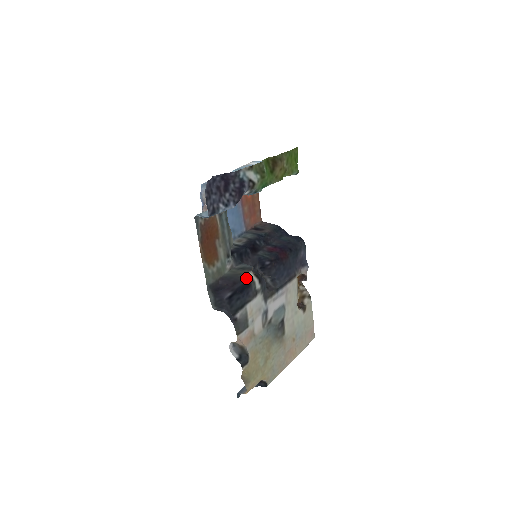
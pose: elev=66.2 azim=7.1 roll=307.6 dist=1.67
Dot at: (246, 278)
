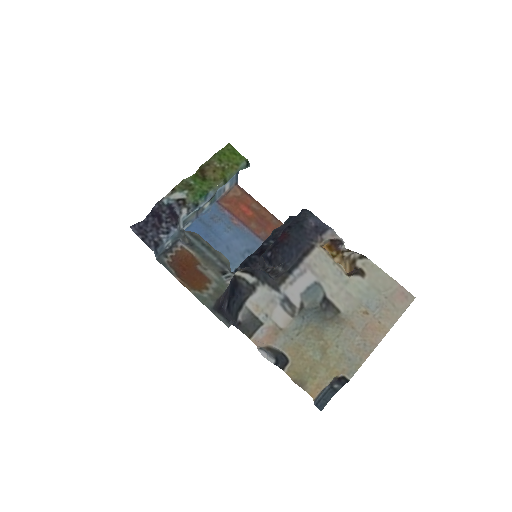
Dot at: (231, 280)
